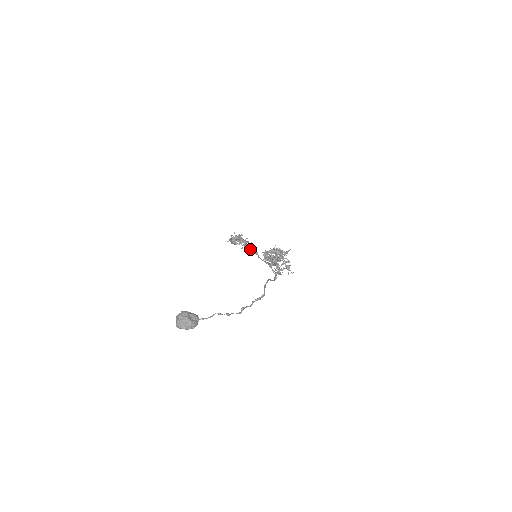
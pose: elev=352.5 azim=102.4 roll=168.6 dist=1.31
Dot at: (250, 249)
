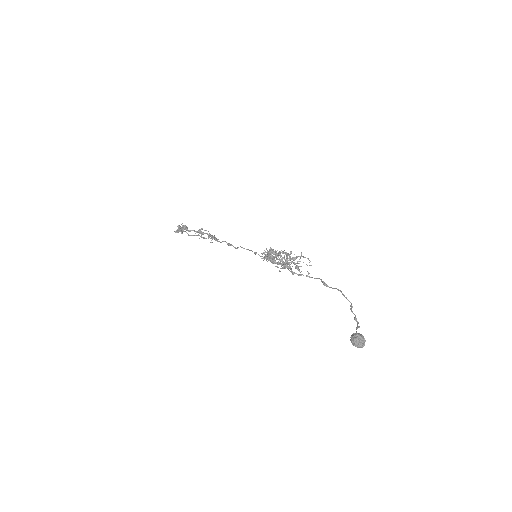
Dot at: occluded
